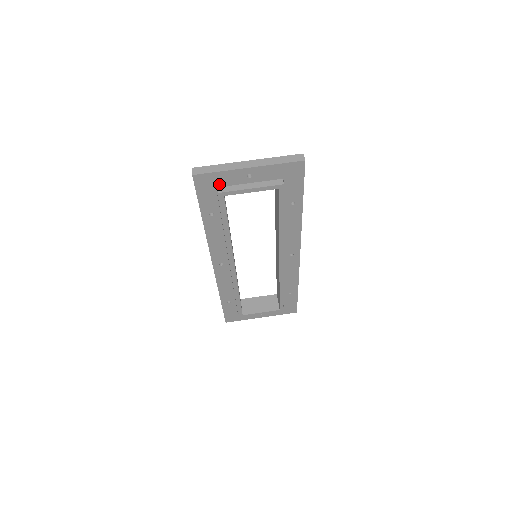
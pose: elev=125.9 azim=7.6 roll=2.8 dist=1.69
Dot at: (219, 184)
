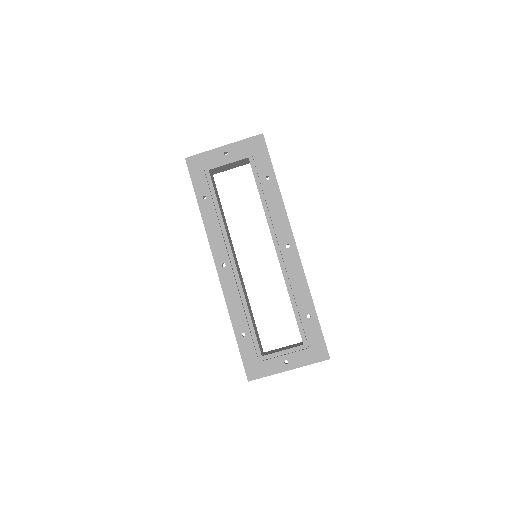
Dot at: (205, 165)
